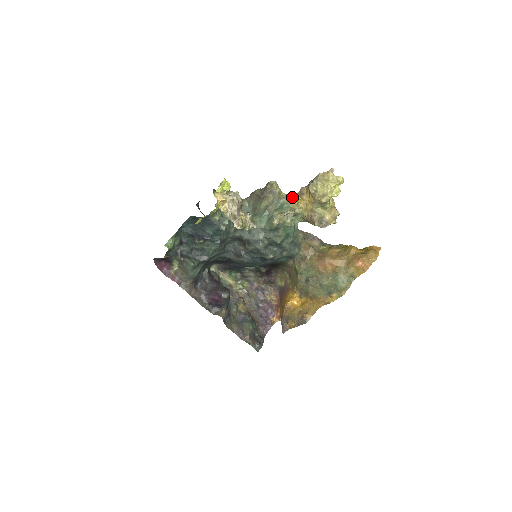
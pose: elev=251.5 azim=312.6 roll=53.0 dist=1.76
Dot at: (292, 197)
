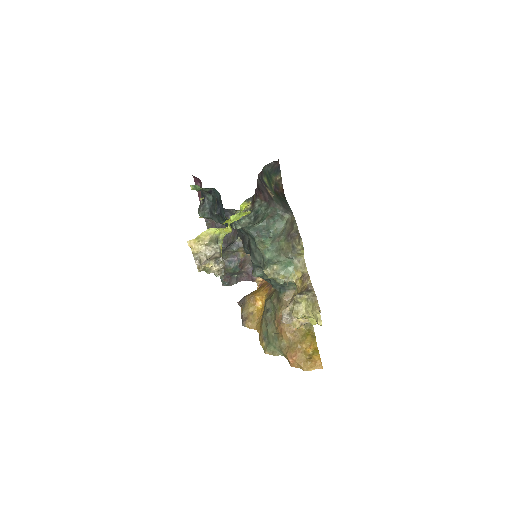
Dot at: (302, 269)
